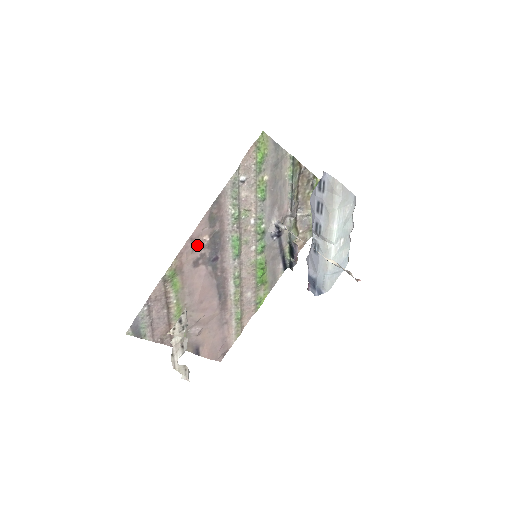
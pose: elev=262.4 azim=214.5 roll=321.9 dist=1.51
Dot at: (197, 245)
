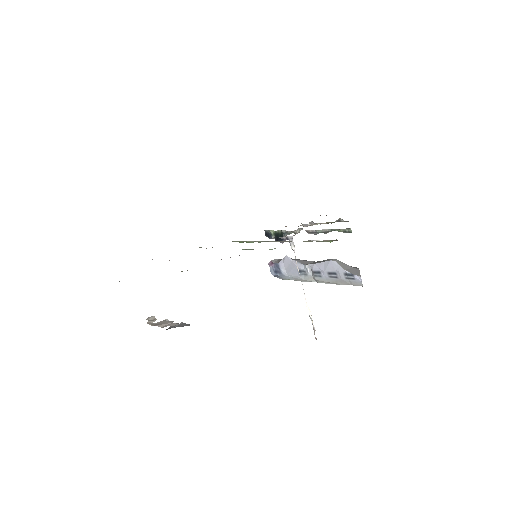
Dot at: occluded
